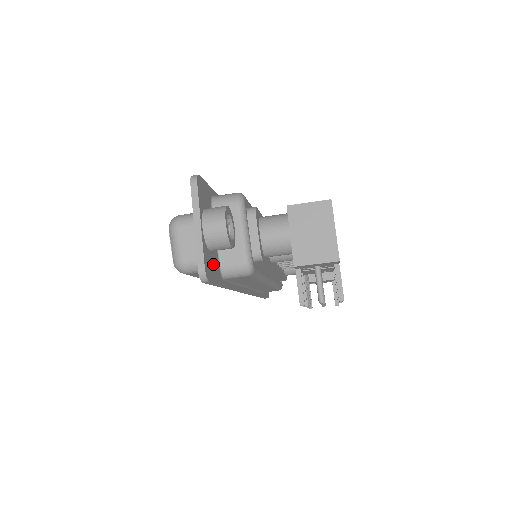
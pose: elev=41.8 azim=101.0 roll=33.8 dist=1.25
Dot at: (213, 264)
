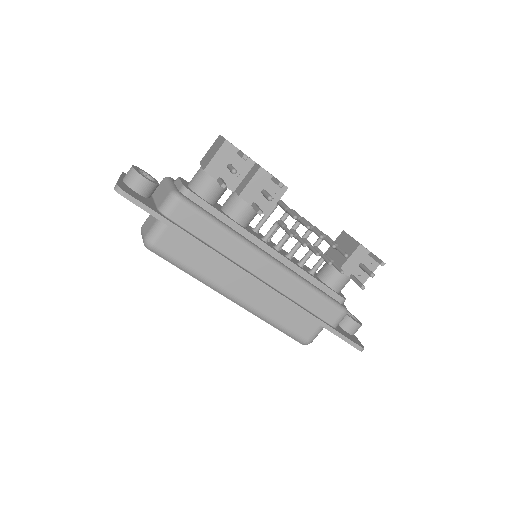
Dot at: (140, 198)
